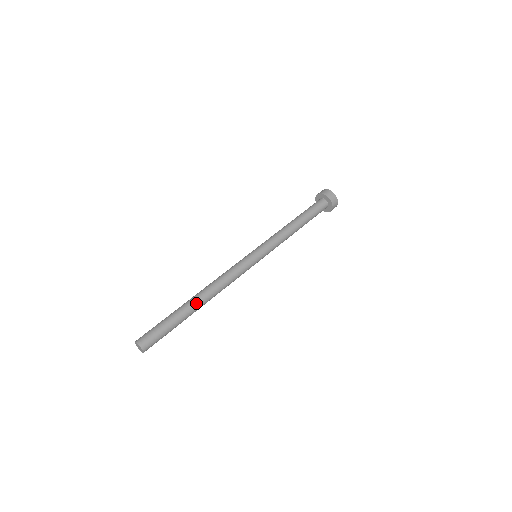
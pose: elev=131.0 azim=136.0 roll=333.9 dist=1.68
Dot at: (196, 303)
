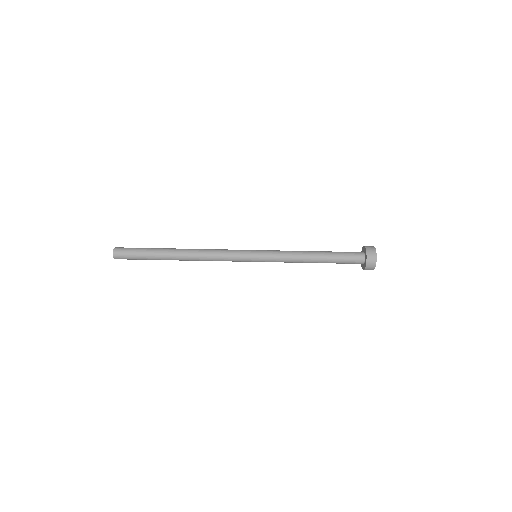
Dot at: occluded
